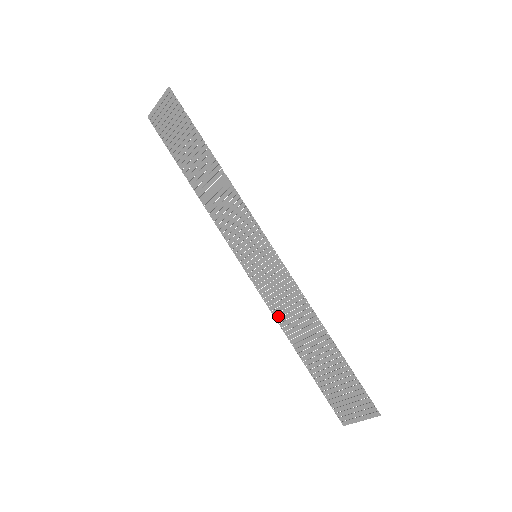
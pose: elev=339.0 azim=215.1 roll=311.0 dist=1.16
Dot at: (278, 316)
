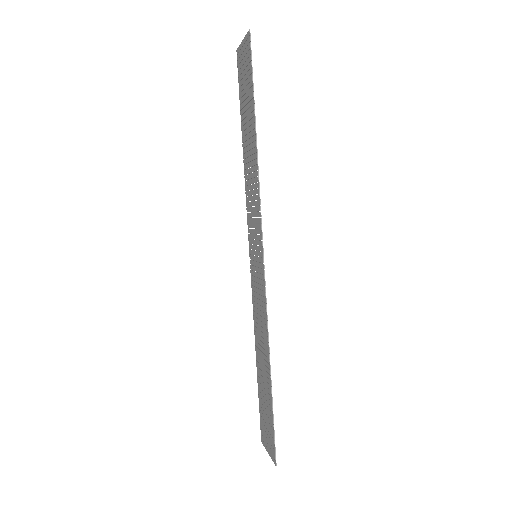
Dot at: (255, 319)
